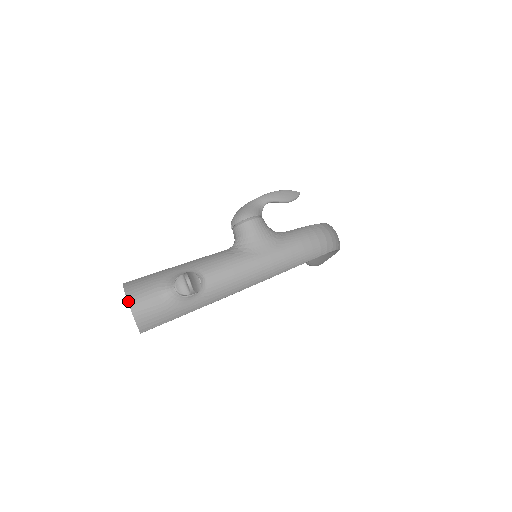
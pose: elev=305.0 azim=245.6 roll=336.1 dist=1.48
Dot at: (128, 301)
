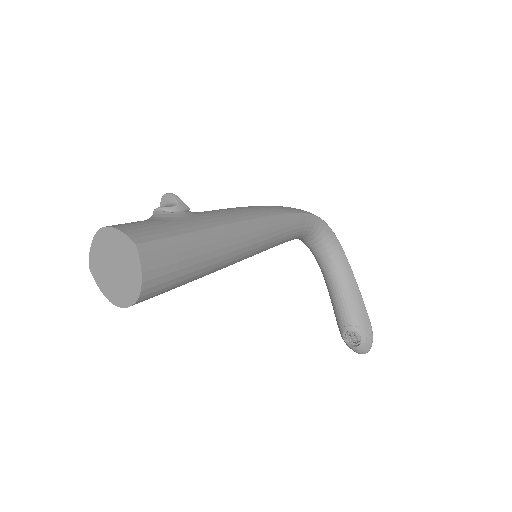
Dot at: (97, 231)
